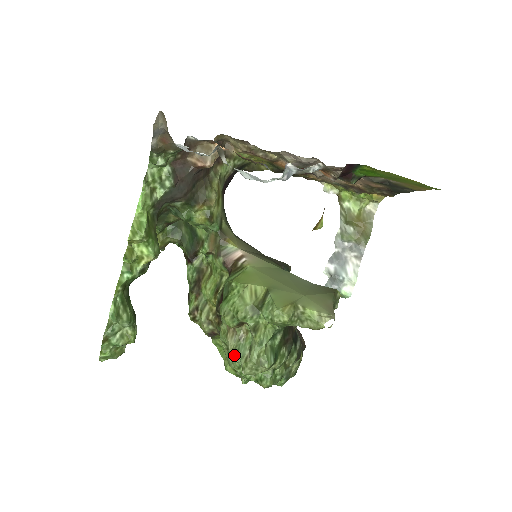
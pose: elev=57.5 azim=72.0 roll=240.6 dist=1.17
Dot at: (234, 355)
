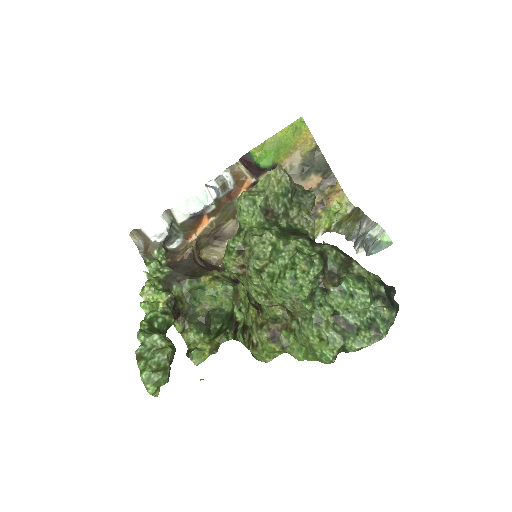
Dot at: (248, 266)
